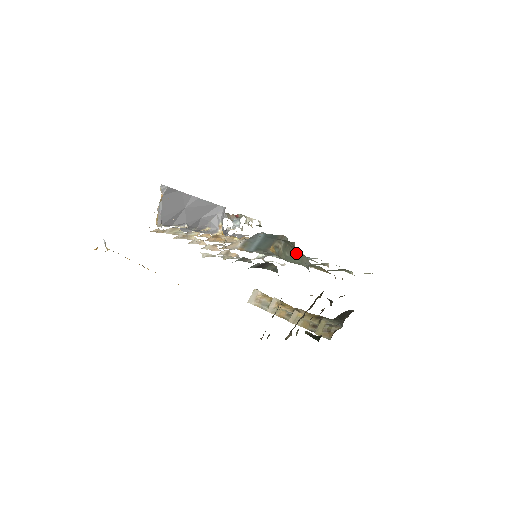
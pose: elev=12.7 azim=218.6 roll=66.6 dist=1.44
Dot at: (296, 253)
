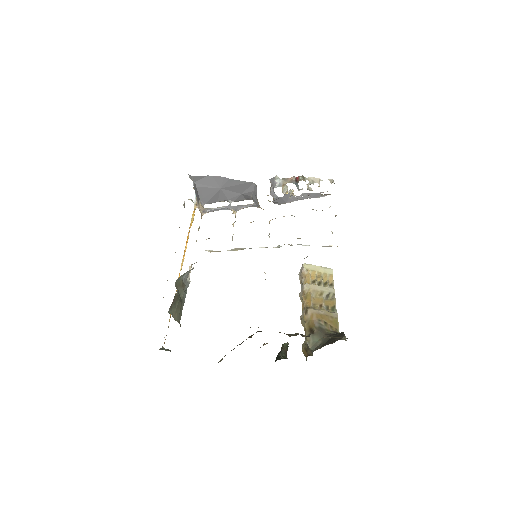
Dot at: occluded
